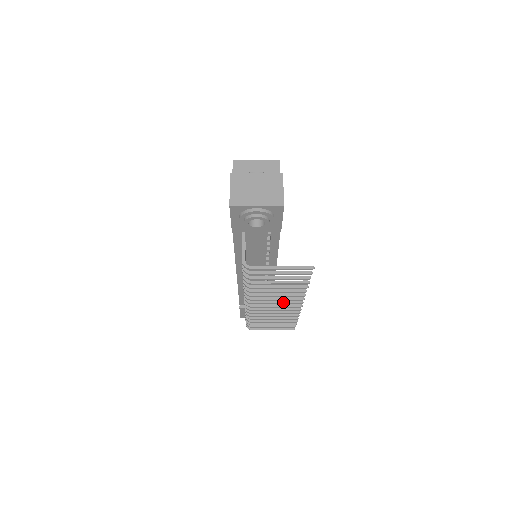
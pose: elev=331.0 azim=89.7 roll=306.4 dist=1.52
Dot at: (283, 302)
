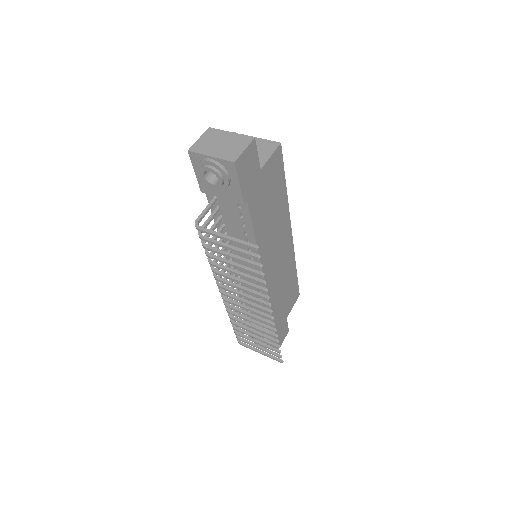
Dot at: (252, 303)
